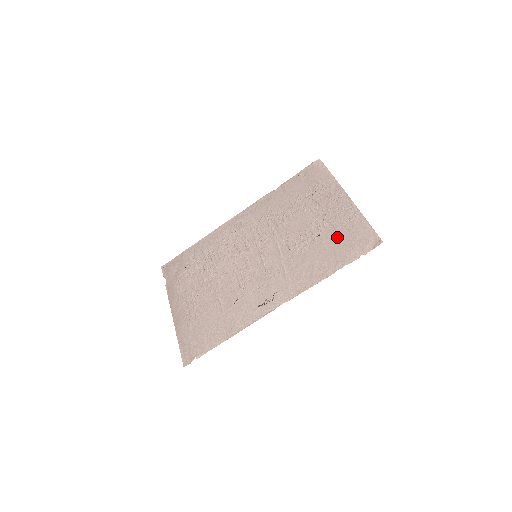
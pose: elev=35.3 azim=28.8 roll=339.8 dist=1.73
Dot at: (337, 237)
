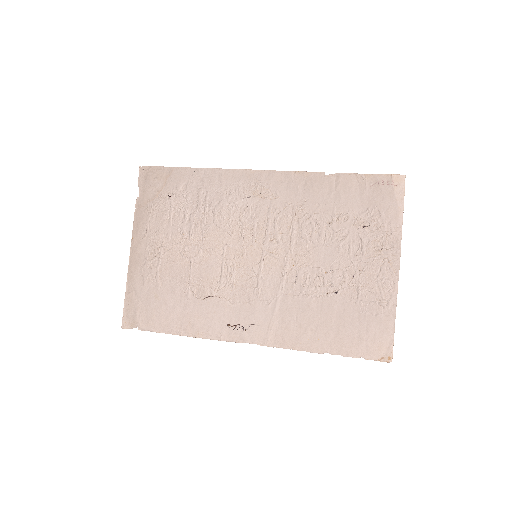
Dot at: (353, 313)
